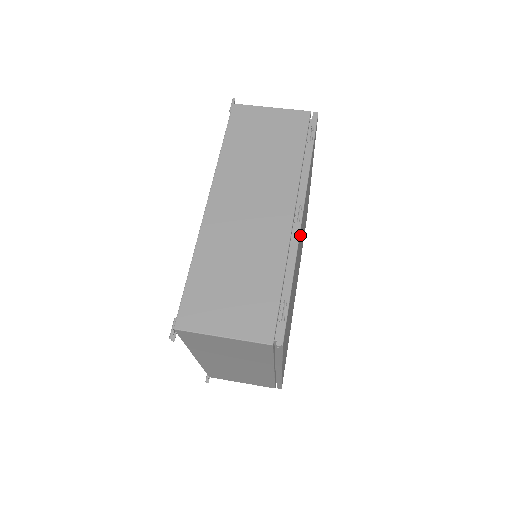
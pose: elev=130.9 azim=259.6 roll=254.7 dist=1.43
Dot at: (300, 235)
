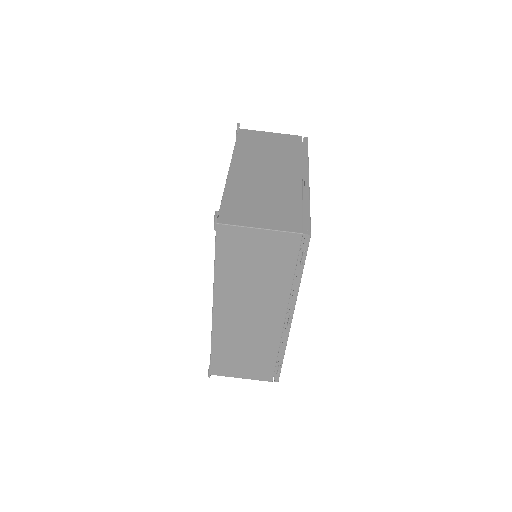
Dot at: occluded
